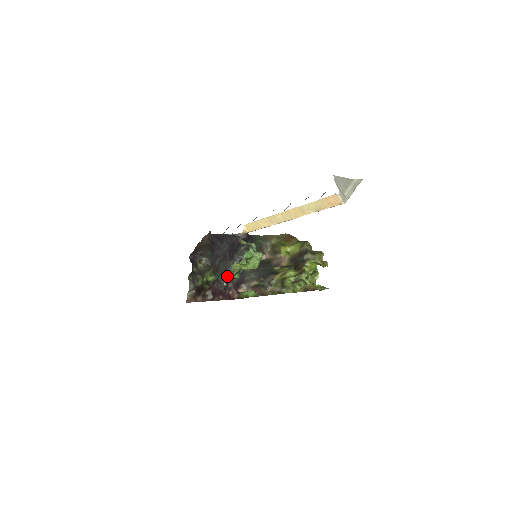
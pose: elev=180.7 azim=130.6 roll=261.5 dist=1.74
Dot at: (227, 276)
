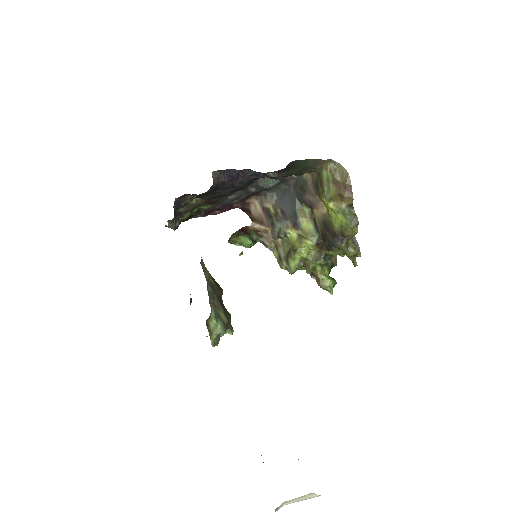
Dot at: (233, 195)
